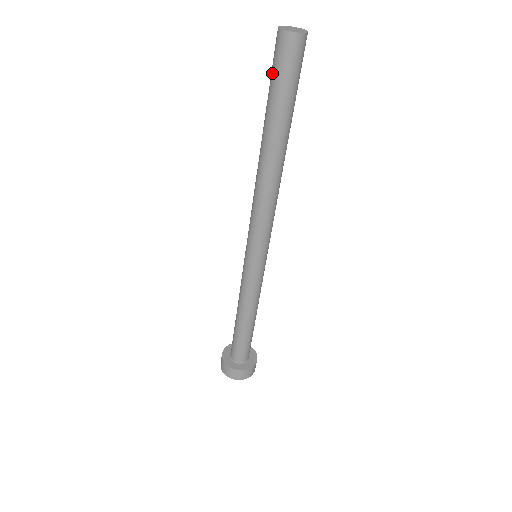
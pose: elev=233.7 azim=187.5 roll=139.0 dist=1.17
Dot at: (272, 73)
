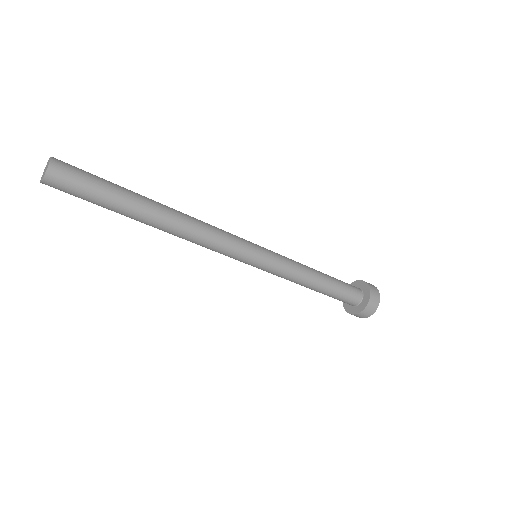
Dot at: occluded
